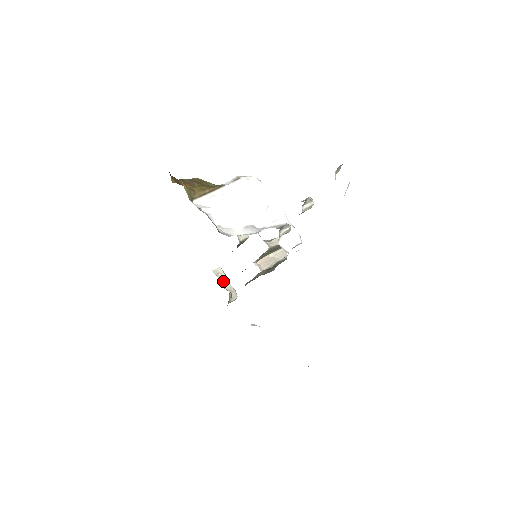
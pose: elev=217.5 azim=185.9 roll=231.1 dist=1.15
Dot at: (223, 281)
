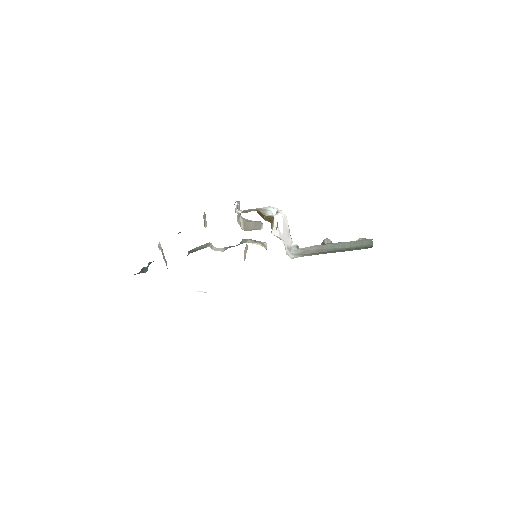
Dot at: (163, 255)
